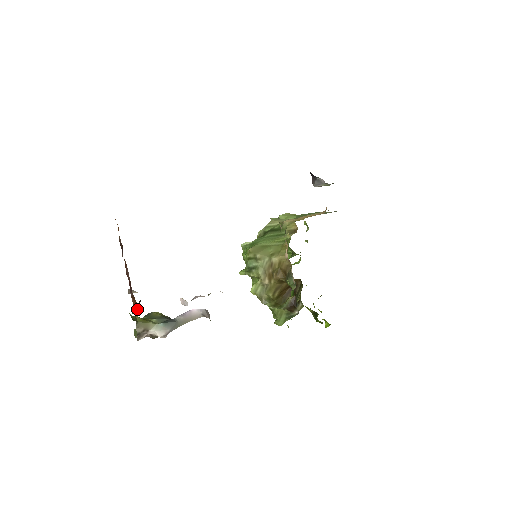
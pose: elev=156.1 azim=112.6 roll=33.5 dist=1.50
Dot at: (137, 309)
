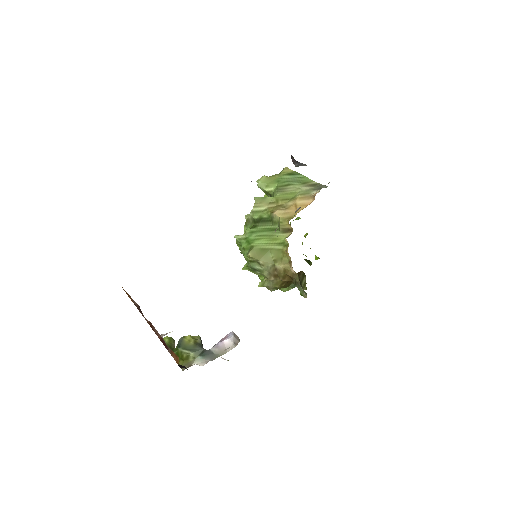
Dot at: occluded
